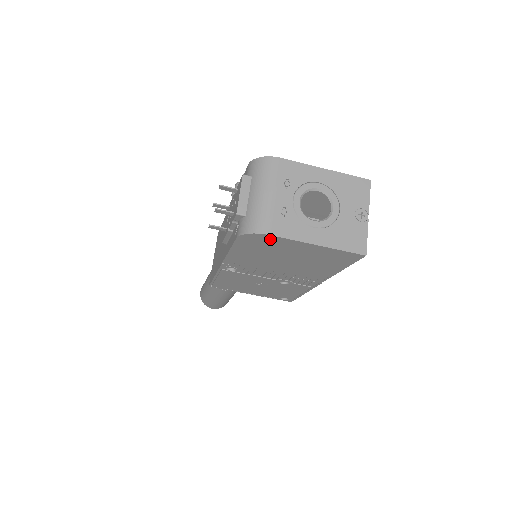
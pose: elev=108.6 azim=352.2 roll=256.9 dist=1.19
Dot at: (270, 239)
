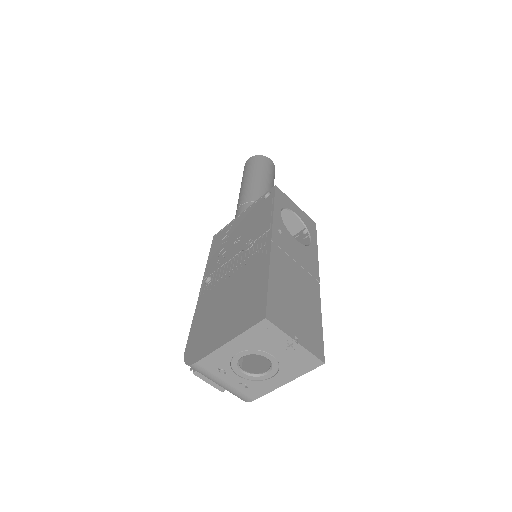
Dot at: occluded
